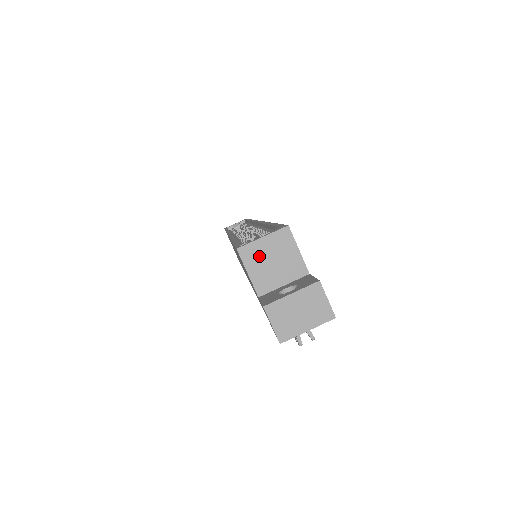
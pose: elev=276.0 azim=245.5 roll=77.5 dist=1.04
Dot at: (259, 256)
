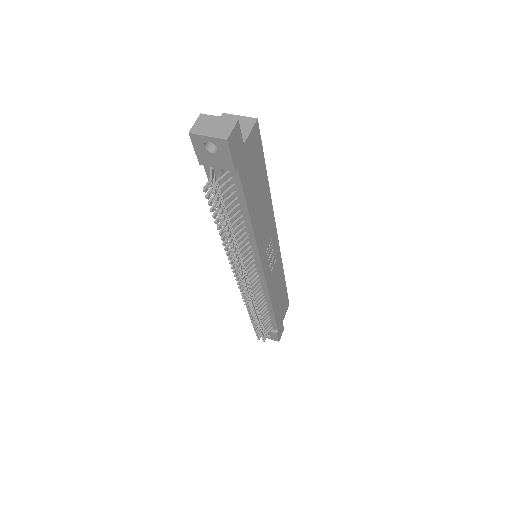
Dot at: occluded
